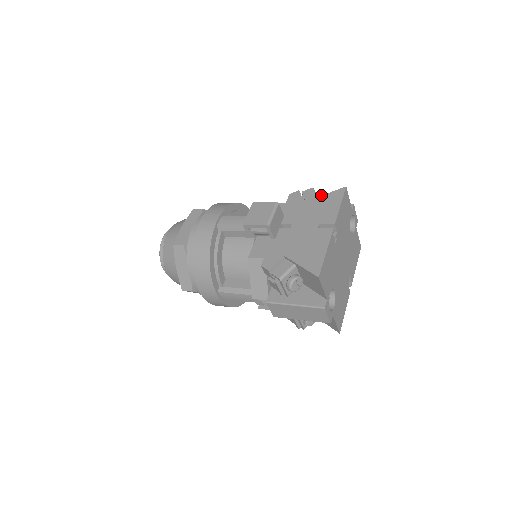
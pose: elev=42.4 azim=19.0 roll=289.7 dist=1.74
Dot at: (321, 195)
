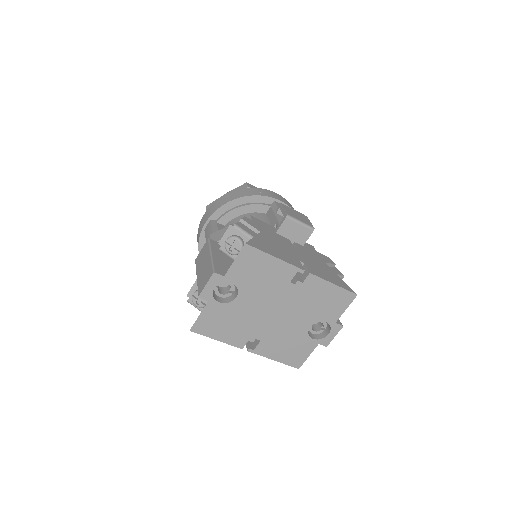
Dot at: occluded
